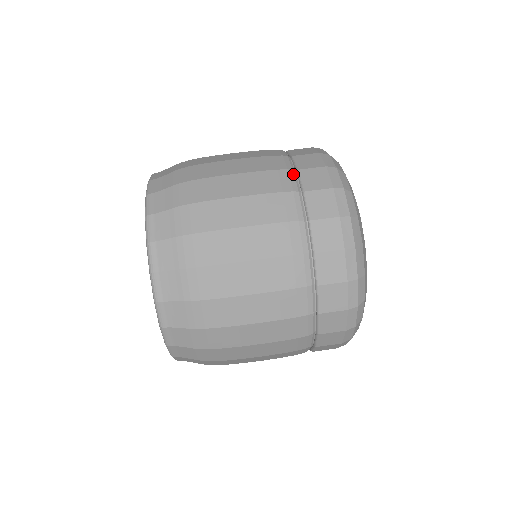
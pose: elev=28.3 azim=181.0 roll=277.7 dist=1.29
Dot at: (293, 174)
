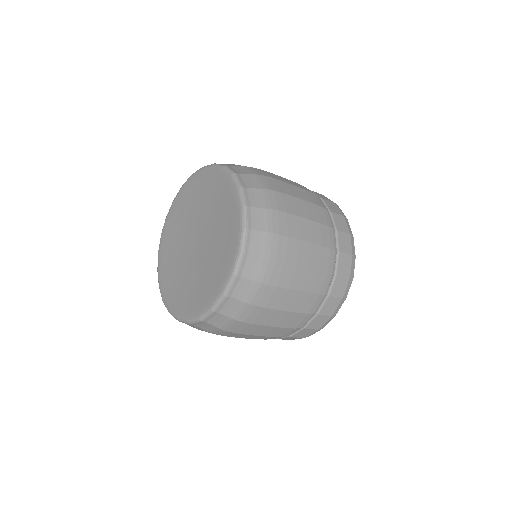
Dot at: (336, 255)
